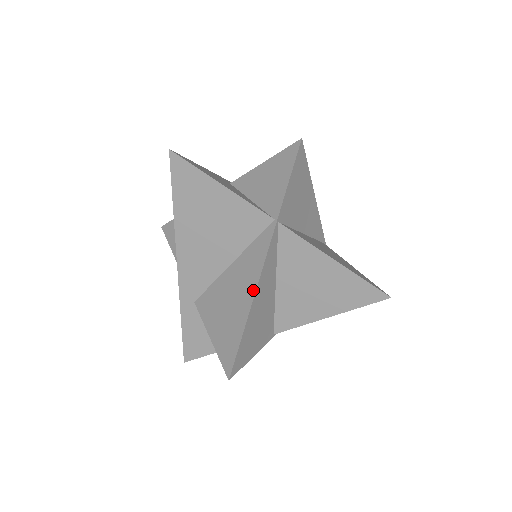
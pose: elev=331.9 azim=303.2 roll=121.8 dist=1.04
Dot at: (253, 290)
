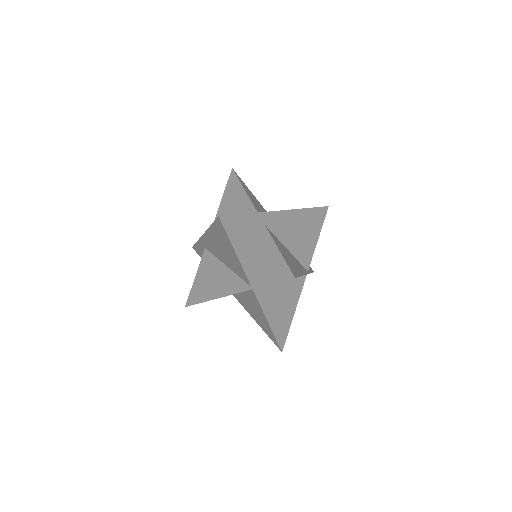
Dot at: (219, 296)
